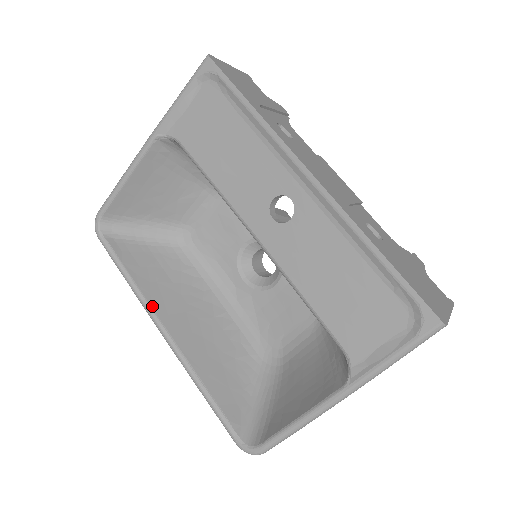
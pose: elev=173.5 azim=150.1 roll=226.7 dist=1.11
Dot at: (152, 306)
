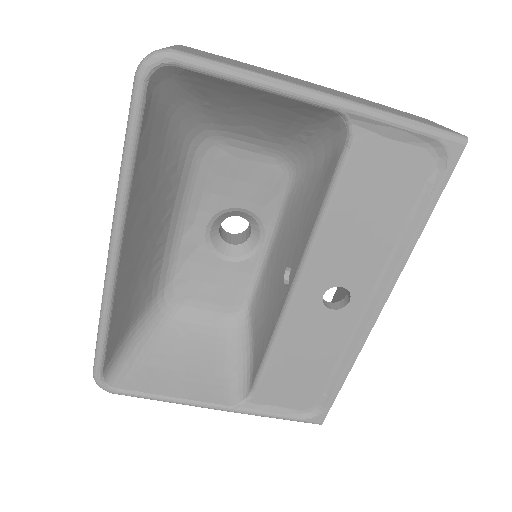
Dot at: (127, 219)
